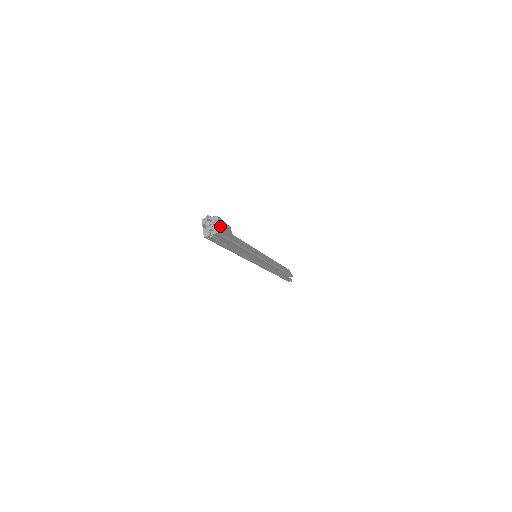
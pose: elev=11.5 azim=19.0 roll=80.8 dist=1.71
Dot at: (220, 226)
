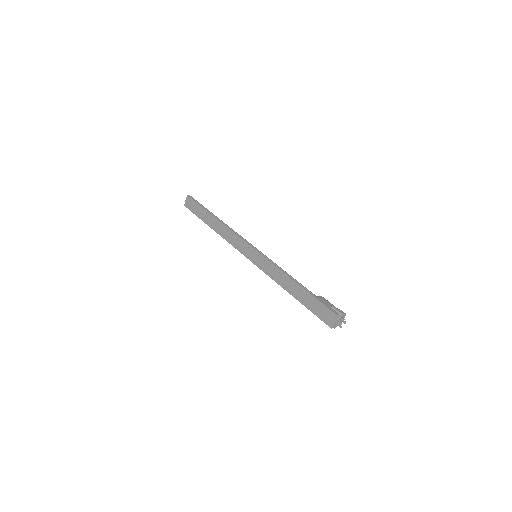
Dot at: (341, 319)
